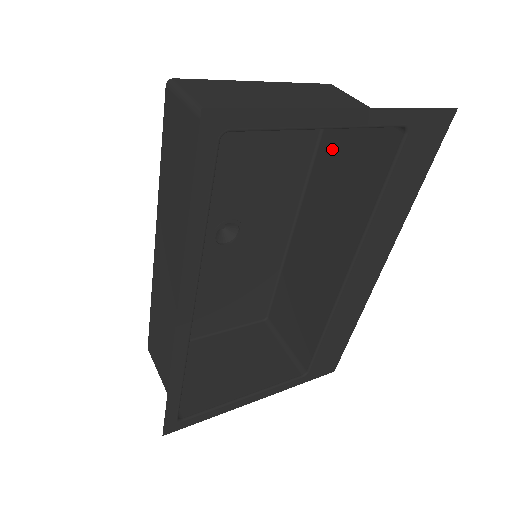
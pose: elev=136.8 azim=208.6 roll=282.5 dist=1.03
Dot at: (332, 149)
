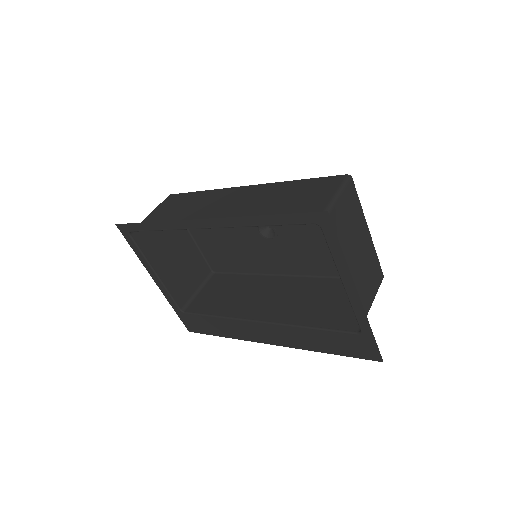
Dot at: (342, 288)
